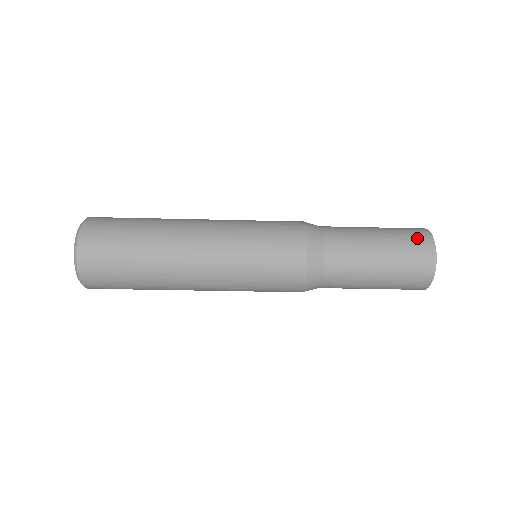
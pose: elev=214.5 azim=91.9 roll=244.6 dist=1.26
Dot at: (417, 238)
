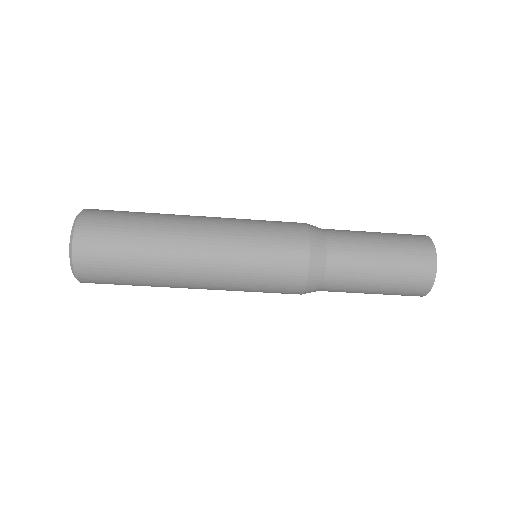
Dot at: (421, 263)
